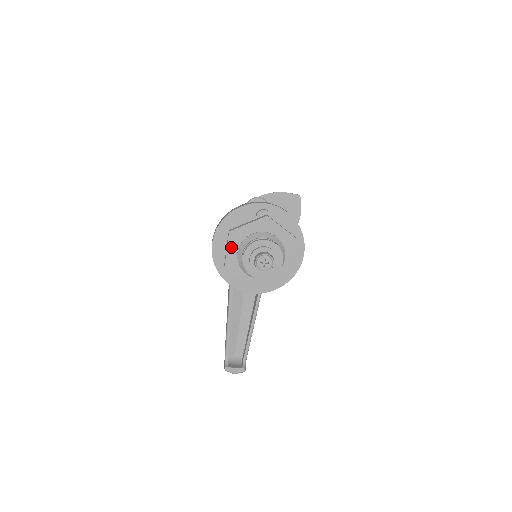
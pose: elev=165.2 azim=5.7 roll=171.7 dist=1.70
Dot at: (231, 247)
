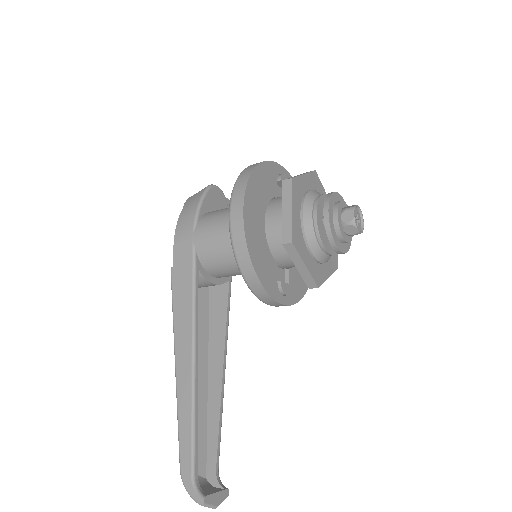
Dot at: (295, 204)
